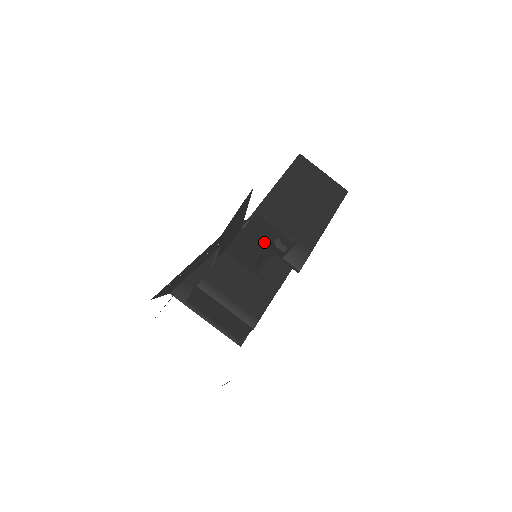
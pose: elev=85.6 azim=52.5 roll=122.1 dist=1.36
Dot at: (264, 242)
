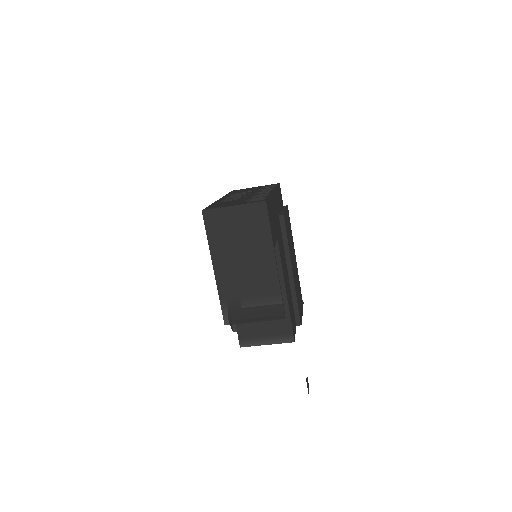
Dot at: (246, 322)
